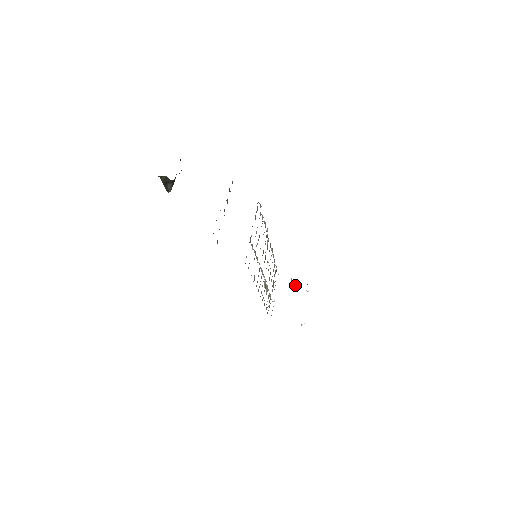
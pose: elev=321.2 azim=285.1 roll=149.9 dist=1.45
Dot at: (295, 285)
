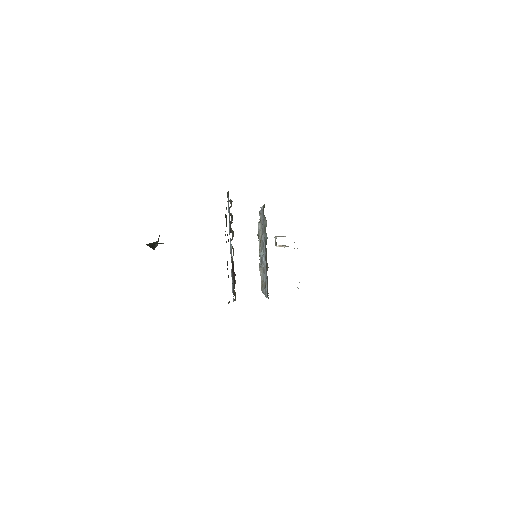
Dot at: (281, 245)
